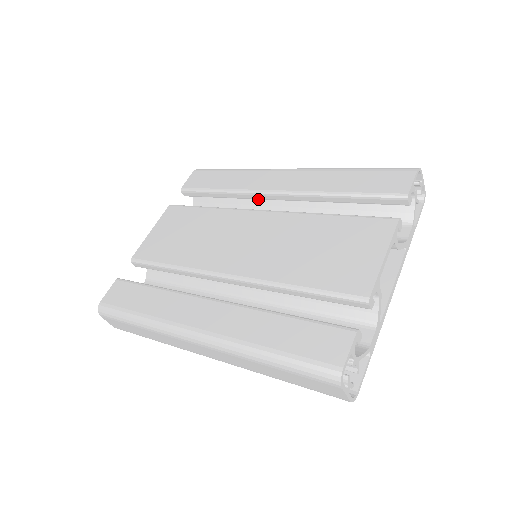
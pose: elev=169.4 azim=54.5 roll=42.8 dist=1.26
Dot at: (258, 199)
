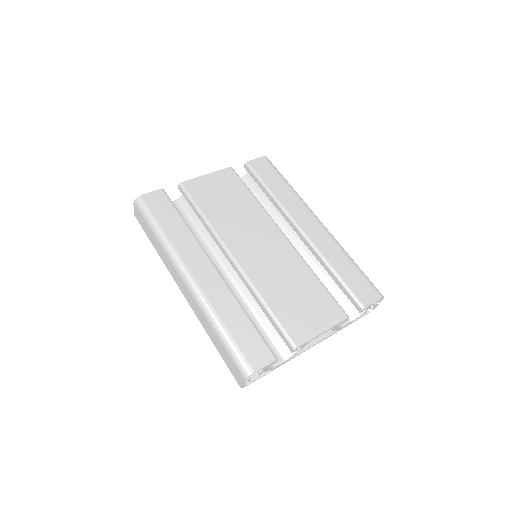
Dot at: occluded
